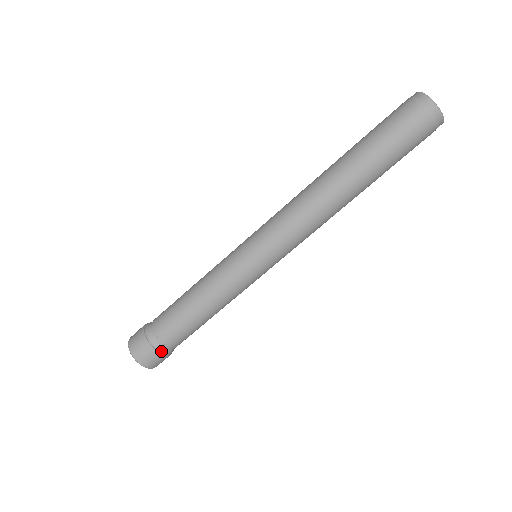
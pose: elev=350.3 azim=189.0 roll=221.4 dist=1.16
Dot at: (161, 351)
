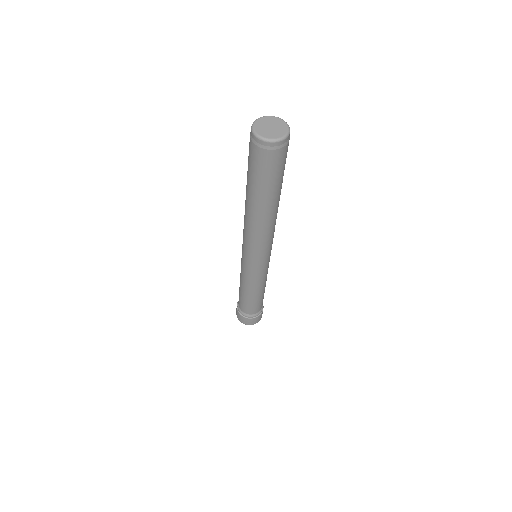
Dot at: (251, 317)
